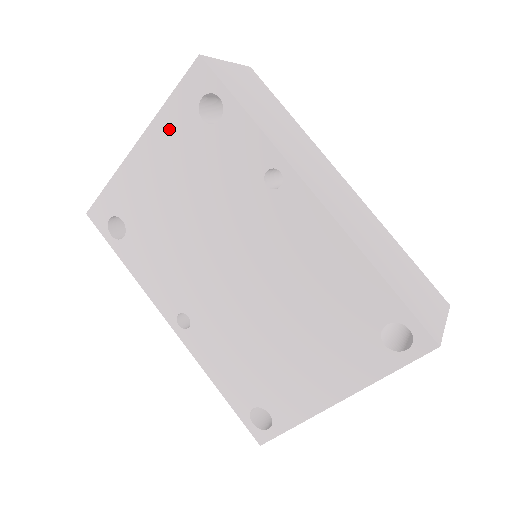
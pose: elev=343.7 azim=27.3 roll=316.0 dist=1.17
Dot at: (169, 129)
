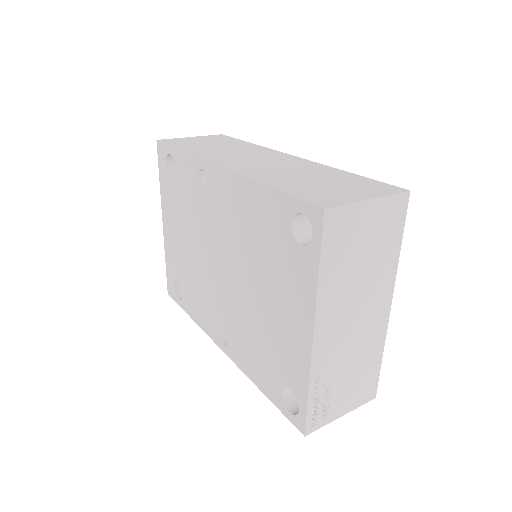
Dot at: (166, 197)
